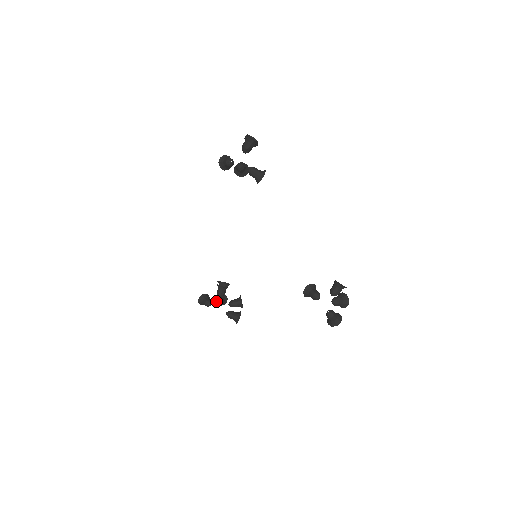
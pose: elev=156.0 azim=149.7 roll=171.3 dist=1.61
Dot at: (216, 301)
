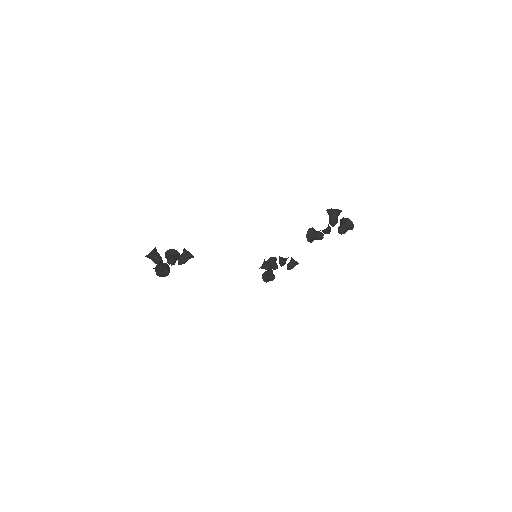
Dot at: occluded
